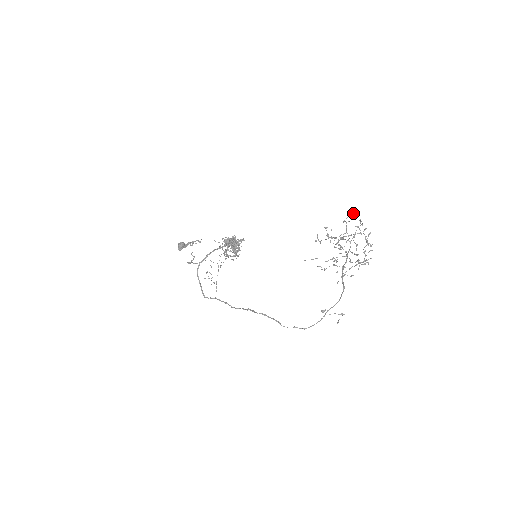
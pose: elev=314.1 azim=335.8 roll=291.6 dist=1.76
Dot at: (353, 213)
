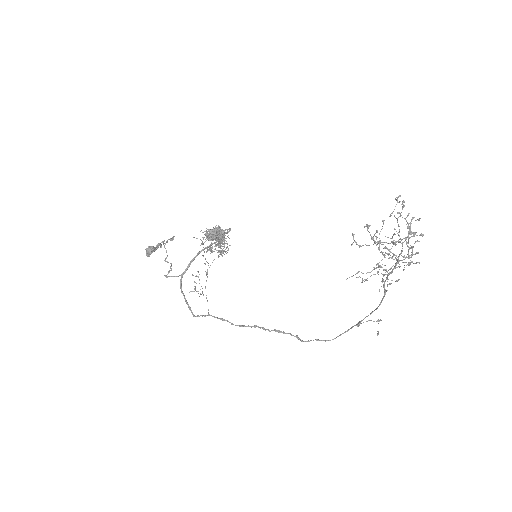
Dot at: (402, 202)
